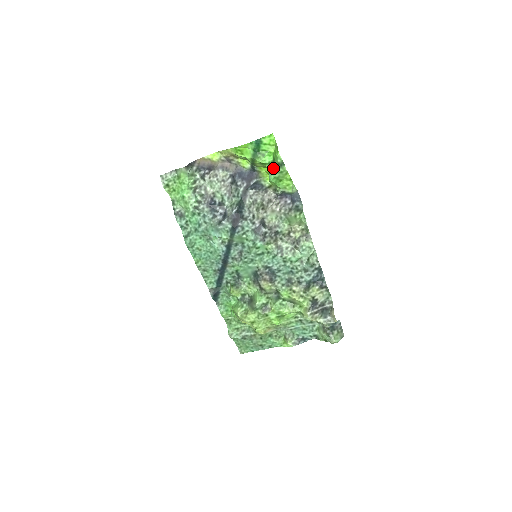
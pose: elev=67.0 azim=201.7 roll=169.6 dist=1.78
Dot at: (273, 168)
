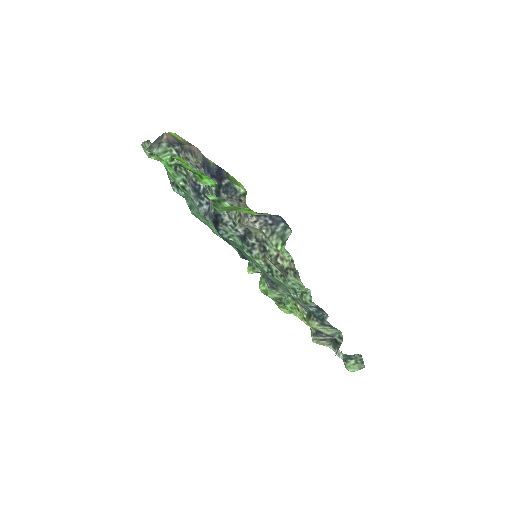
Dot at: occluded
